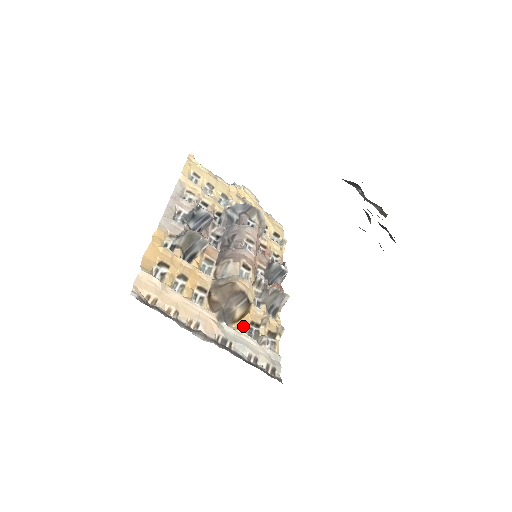
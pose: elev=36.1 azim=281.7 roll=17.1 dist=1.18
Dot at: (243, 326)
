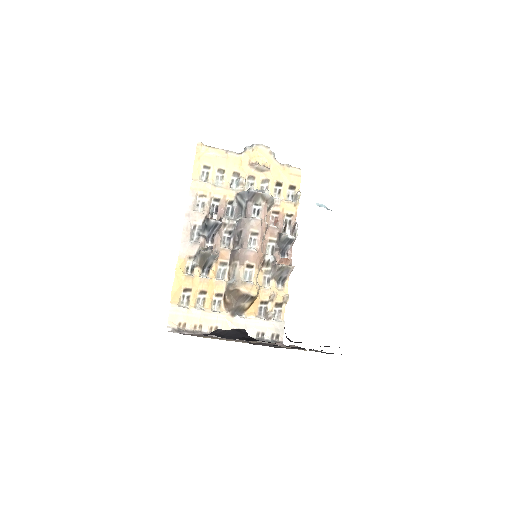
Dot at: (253, 310)
